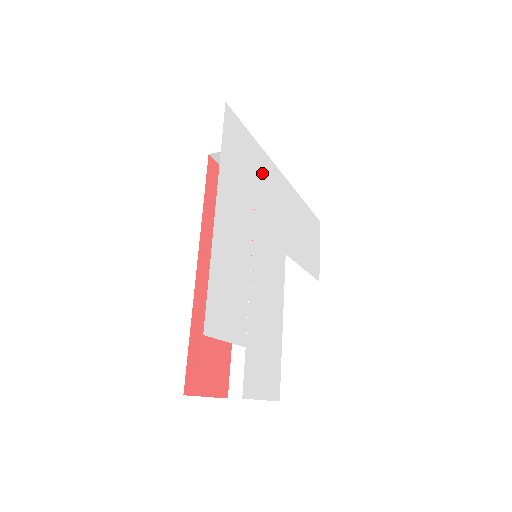
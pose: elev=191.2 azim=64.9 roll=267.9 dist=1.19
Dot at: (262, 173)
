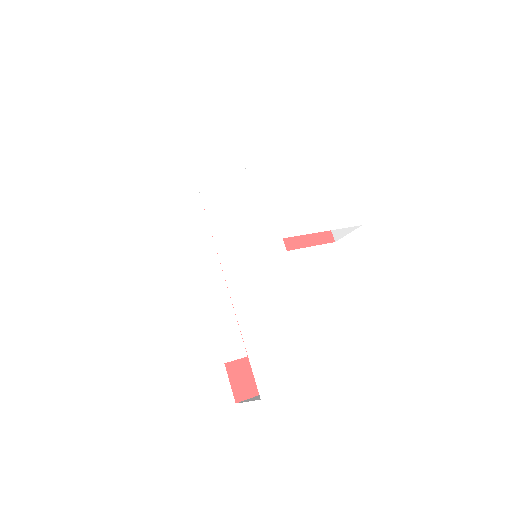
Dot at: (210, 193)
